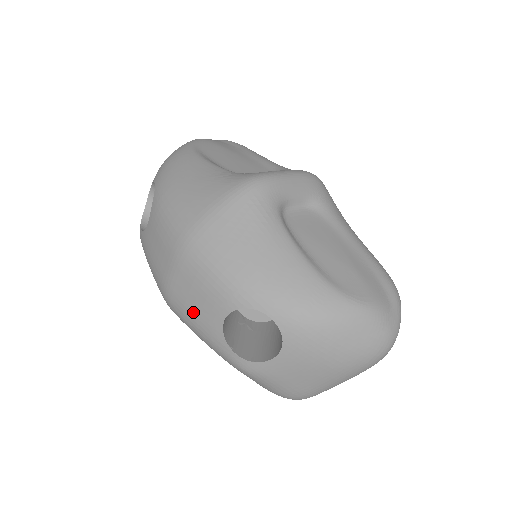
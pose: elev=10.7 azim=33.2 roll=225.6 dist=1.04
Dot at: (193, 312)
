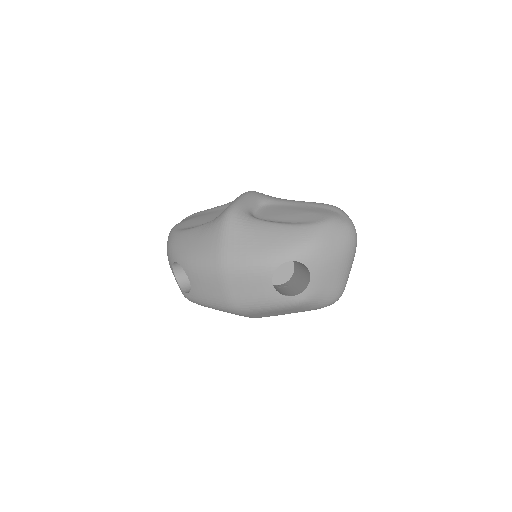
Dot at: (254, 297)
